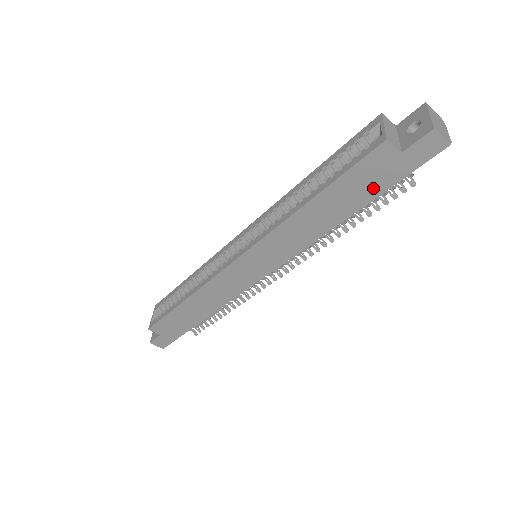
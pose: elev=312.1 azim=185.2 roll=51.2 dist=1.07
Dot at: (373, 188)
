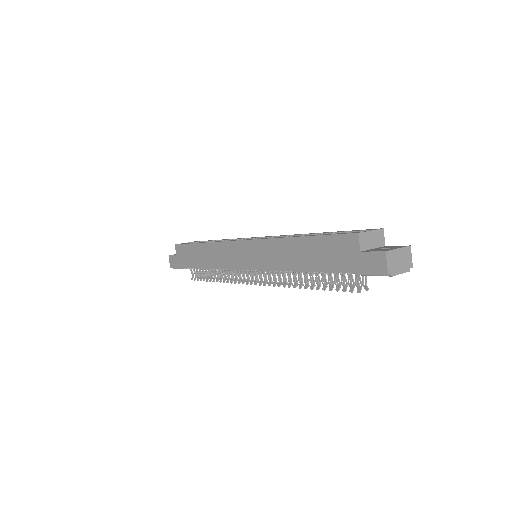
Dot at: (332, 263)
